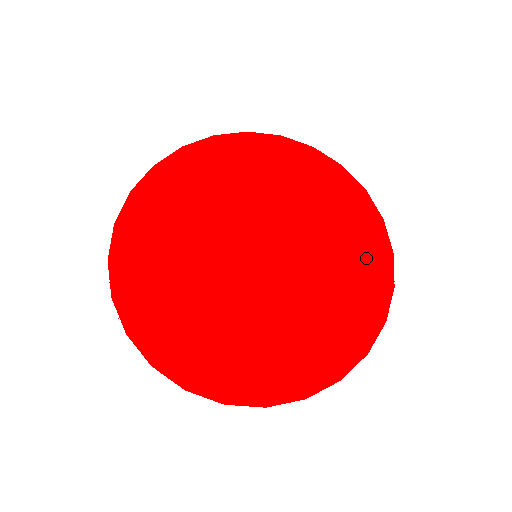
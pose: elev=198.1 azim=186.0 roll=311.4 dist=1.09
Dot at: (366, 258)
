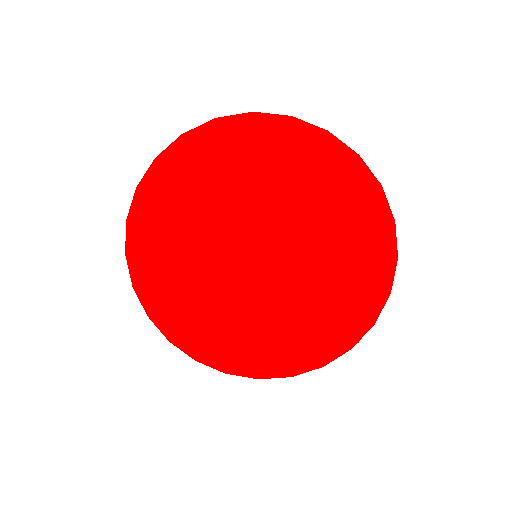
Dot at: (366, 234)
